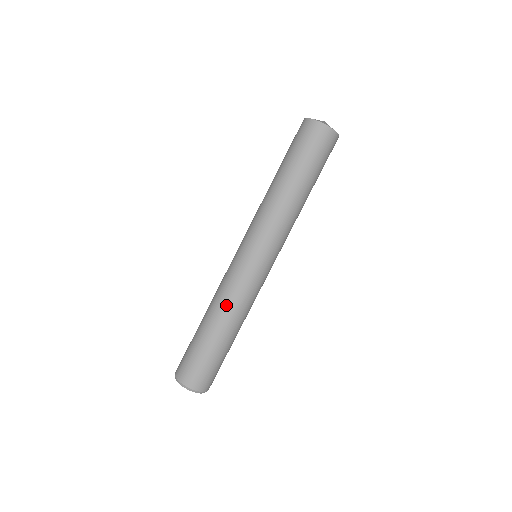
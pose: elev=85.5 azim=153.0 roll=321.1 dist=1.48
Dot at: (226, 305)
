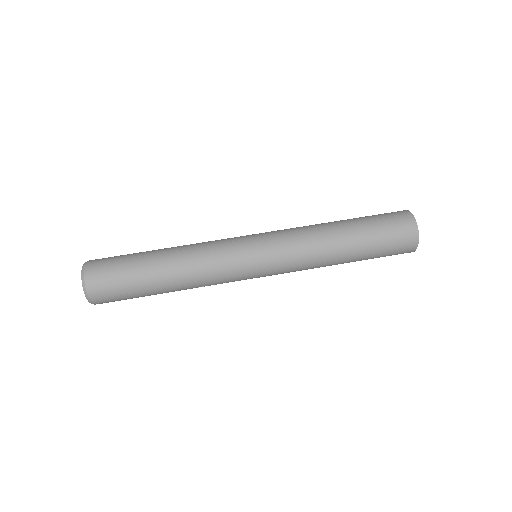
Dot at: (191, 244)
